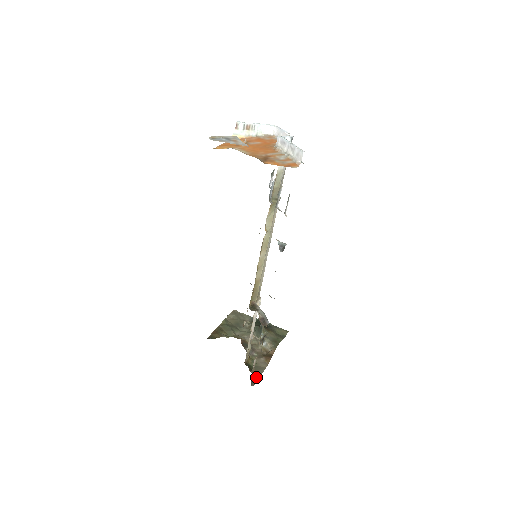
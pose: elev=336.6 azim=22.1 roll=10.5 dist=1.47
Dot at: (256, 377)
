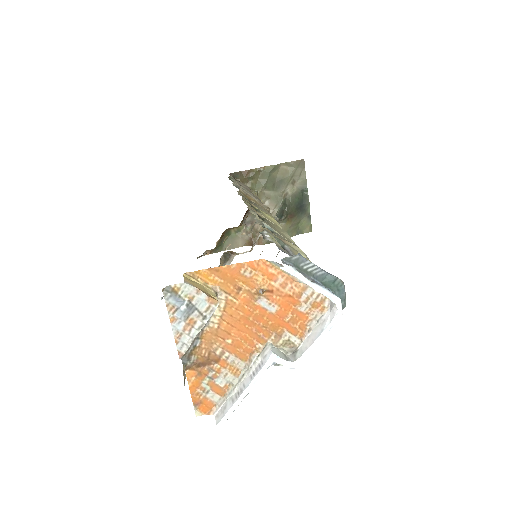
Dot at: (217, 250)
